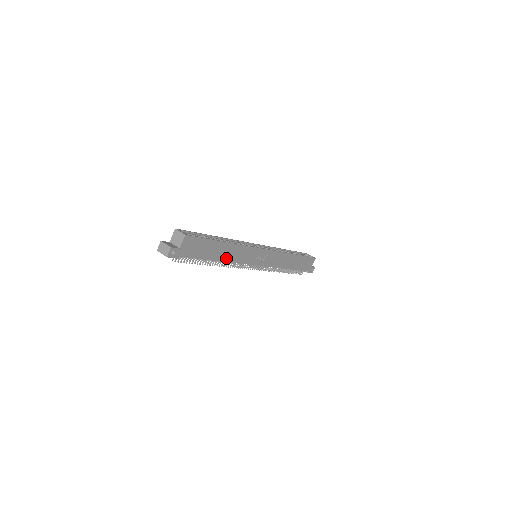
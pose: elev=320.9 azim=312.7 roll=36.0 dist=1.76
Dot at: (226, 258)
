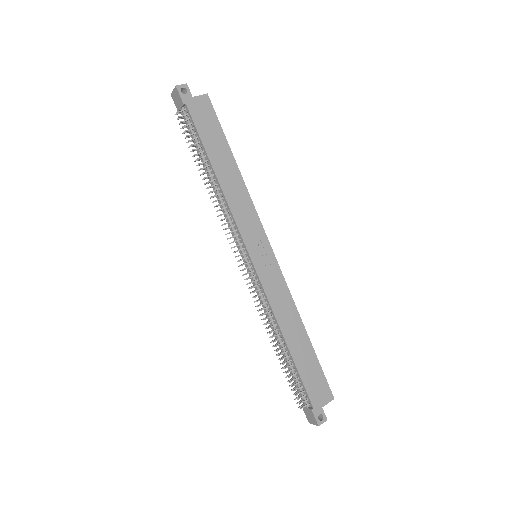
Dot at: (224, 184)
